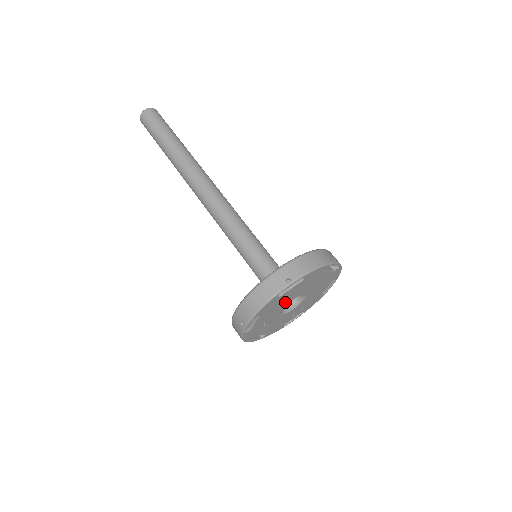
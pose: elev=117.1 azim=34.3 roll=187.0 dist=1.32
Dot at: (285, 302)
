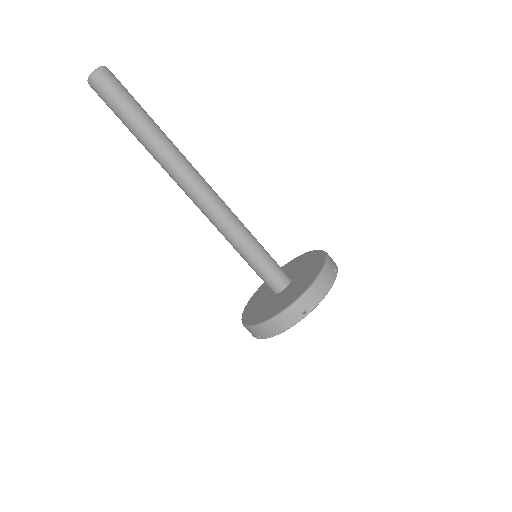
Dot at: occluded
